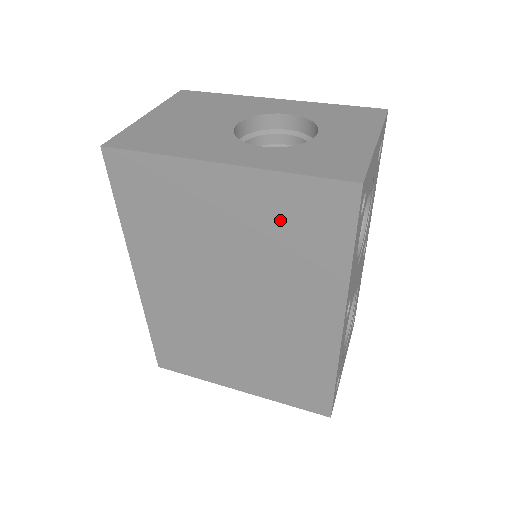
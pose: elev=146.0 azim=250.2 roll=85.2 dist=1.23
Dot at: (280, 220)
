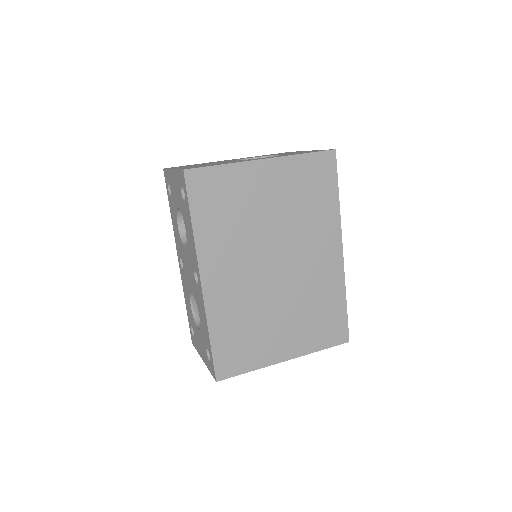
Dot at: (300, 186)
